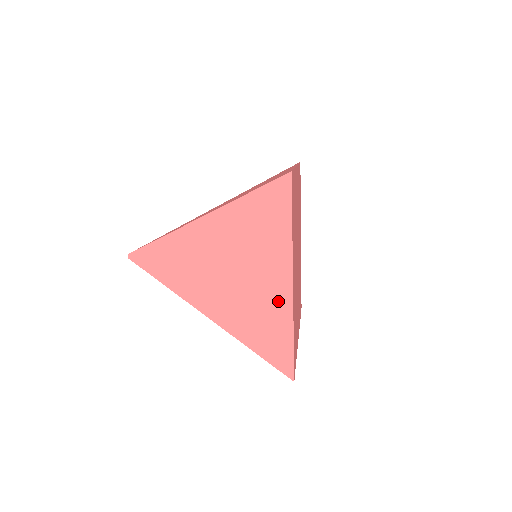
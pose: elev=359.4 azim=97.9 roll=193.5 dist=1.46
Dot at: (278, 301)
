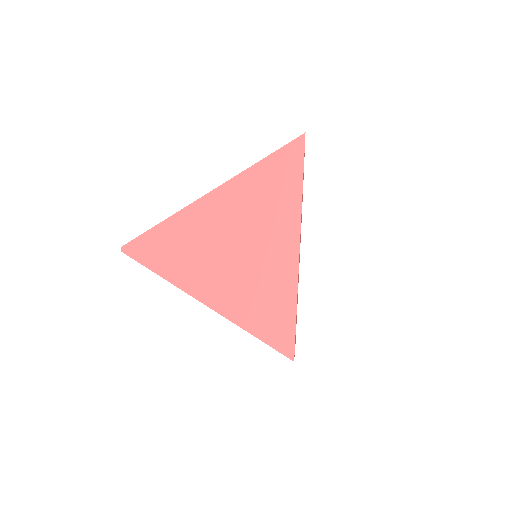
Dot at: (282, 267)
